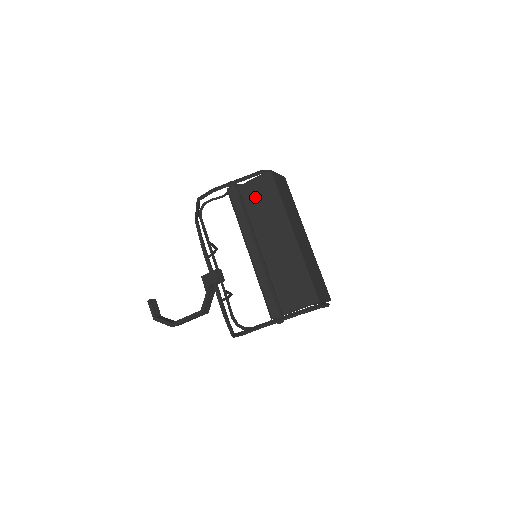
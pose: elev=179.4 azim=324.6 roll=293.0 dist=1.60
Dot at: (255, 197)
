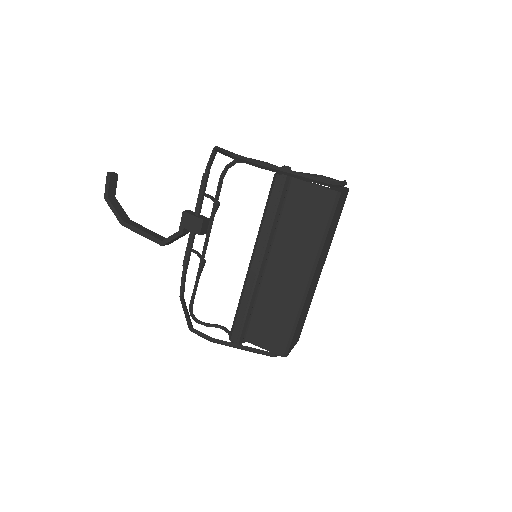
Dot at: (301, 207)
